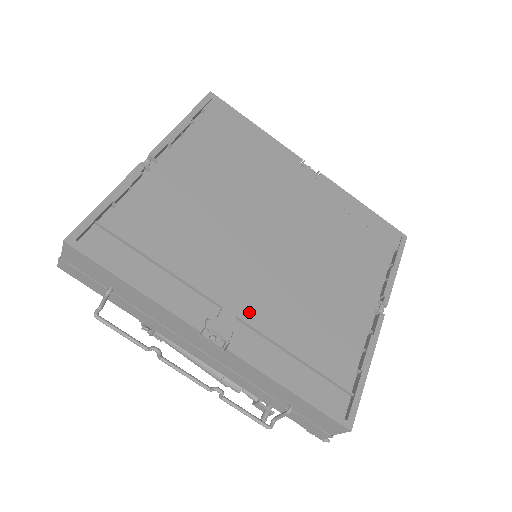
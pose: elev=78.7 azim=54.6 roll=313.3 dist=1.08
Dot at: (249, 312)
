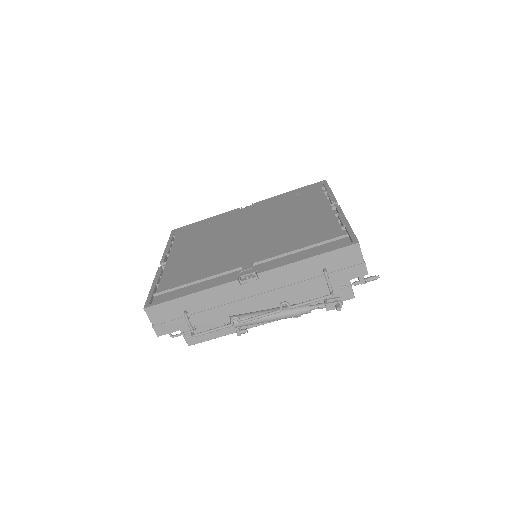
Dot at: (258, 258)
